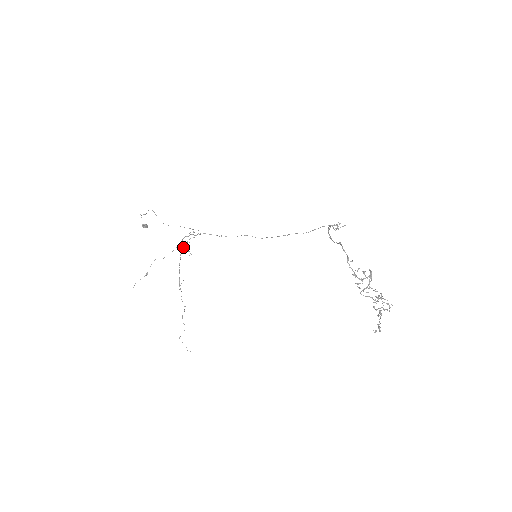
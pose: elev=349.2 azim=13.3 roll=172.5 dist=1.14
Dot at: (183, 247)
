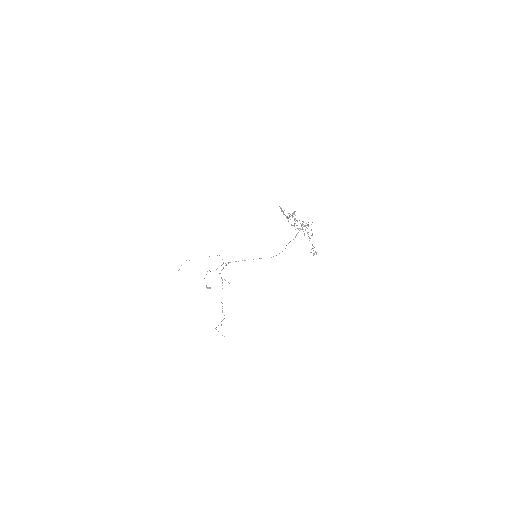
Dot at: (222, 279)
